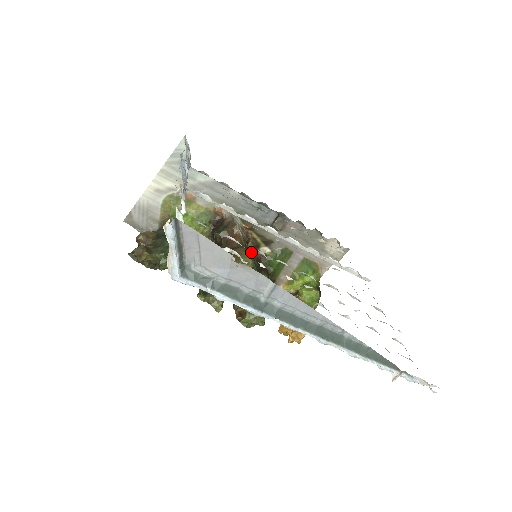
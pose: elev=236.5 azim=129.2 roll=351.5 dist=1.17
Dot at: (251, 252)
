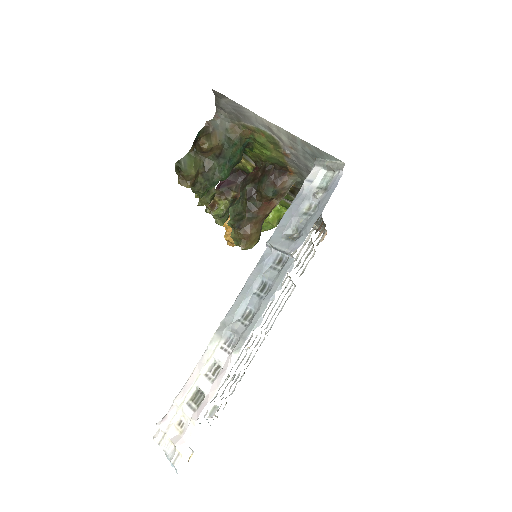
Dot at: occluded
